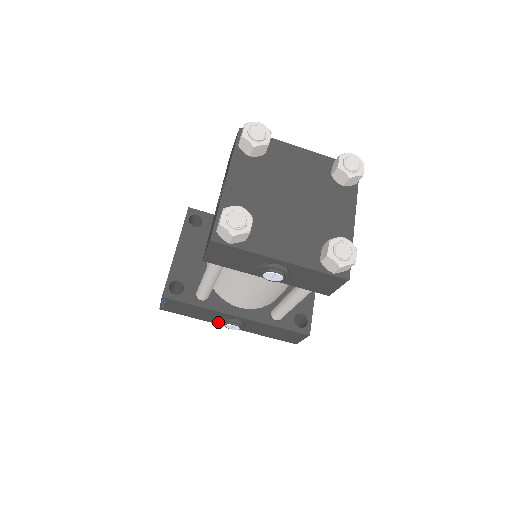
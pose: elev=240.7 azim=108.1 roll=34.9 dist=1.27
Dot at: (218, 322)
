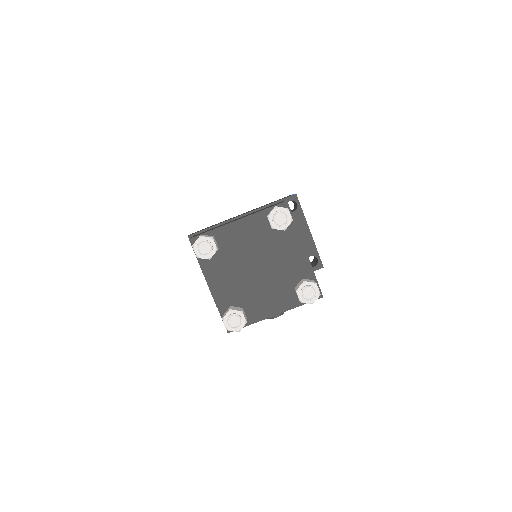
Dot at: occluded
